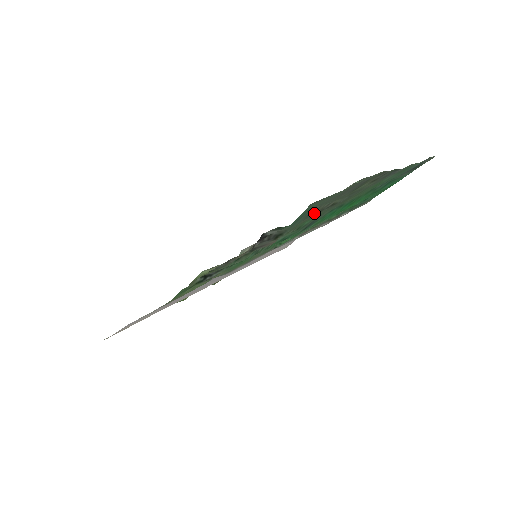
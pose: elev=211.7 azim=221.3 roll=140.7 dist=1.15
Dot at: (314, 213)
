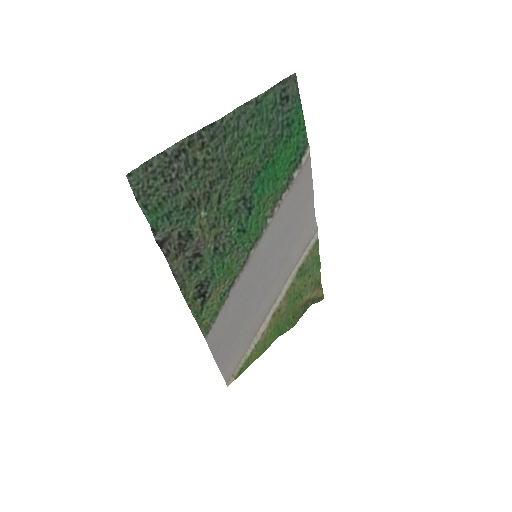
Dot at: (200, 200)
